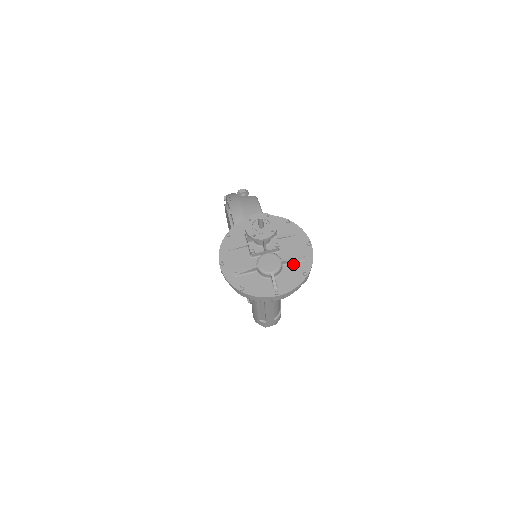
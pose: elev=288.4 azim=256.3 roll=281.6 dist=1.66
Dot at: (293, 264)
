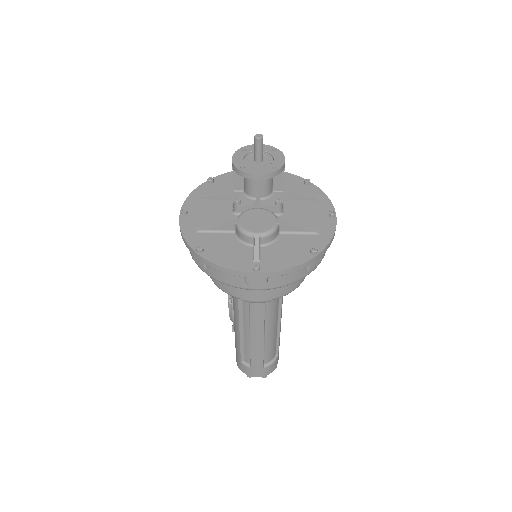
Dot at: (297, 235)
